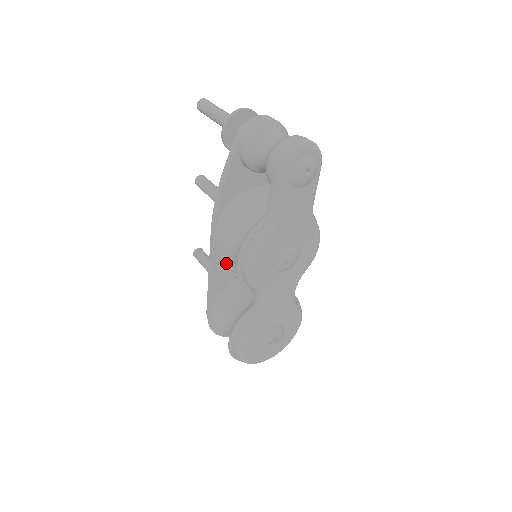
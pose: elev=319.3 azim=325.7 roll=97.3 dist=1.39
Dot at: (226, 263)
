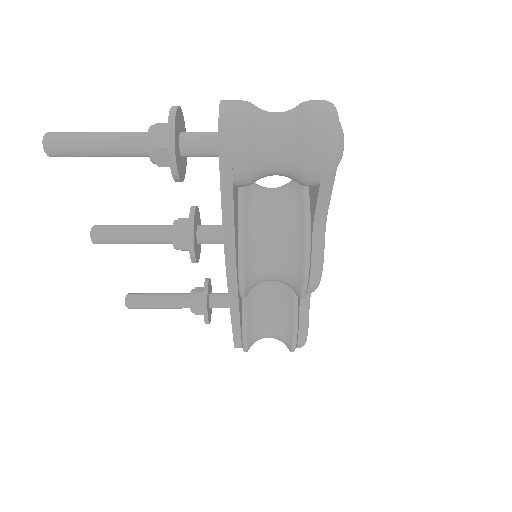
Dot at: occluded
